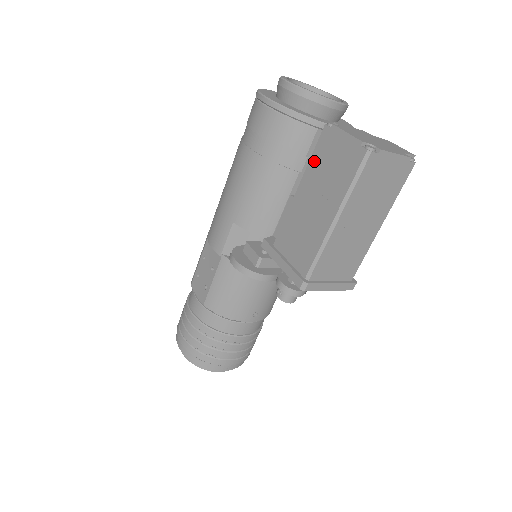
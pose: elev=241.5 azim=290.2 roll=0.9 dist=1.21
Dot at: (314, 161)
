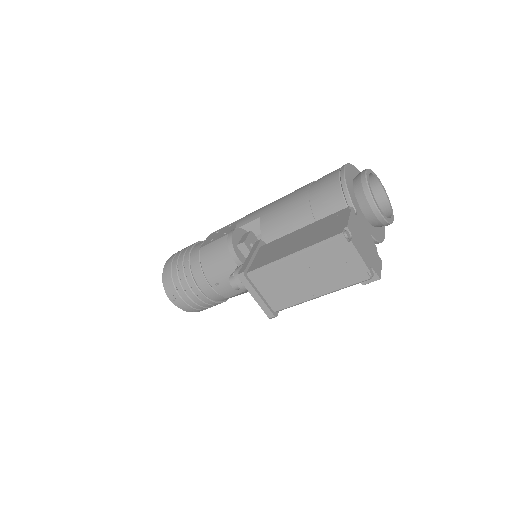
Dot at: (323, 220)
